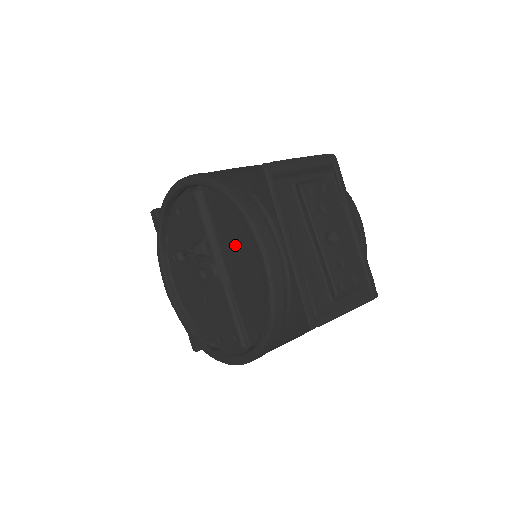
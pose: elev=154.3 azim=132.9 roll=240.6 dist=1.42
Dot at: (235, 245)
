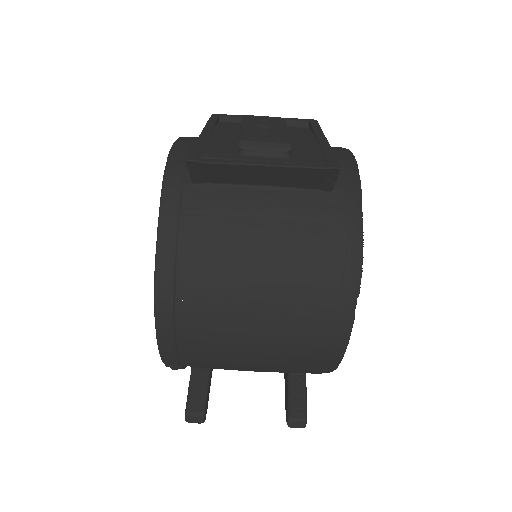
Dot at: occluded
